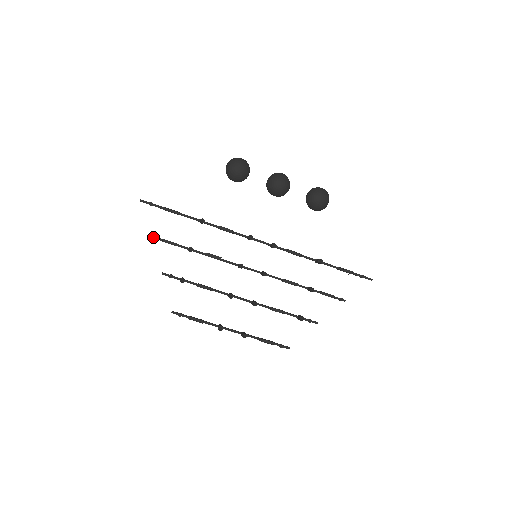
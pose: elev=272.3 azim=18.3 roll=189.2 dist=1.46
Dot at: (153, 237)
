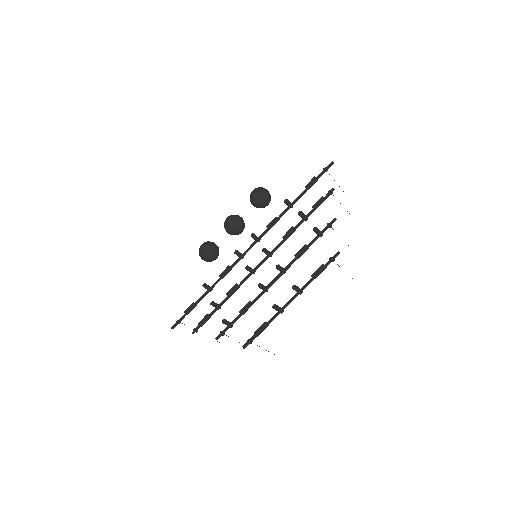
Dot at: (193, 332)
